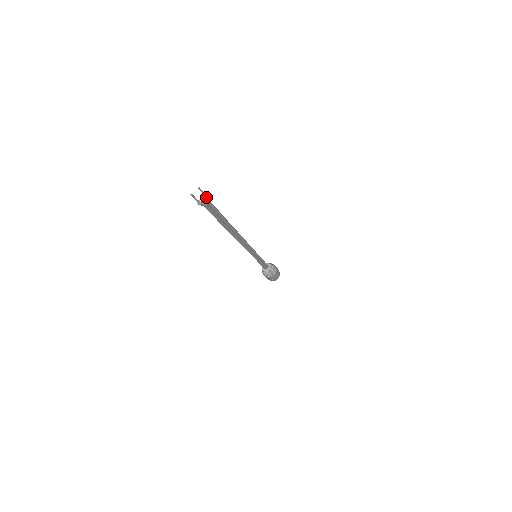
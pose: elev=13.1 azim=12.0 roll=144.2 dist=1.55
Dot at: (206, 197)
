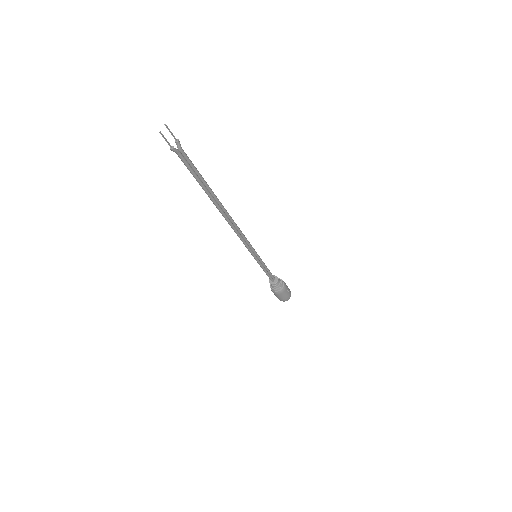
Dot at: (176, 141)
